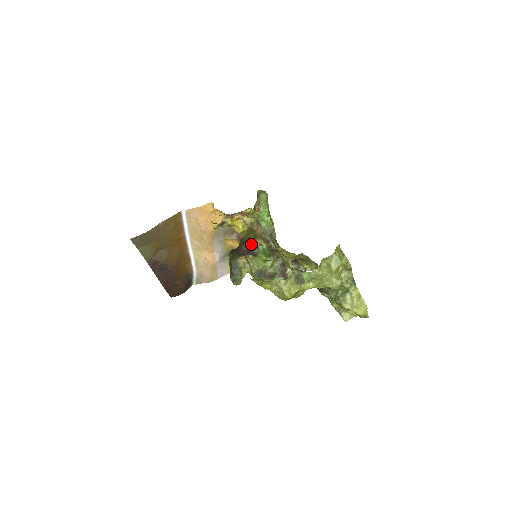
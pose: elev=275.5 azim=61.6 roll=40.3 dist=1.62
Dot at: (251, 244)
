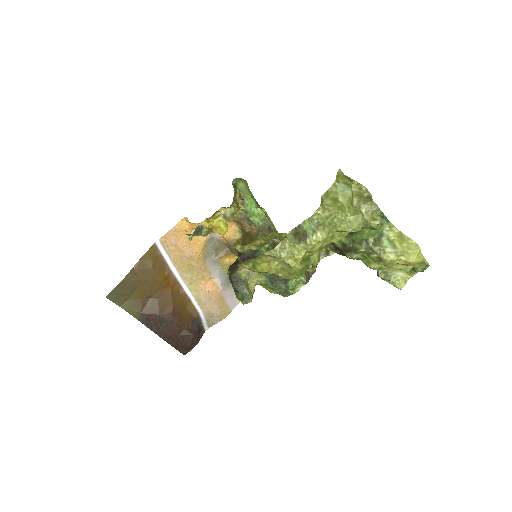
Dot at: occluded
